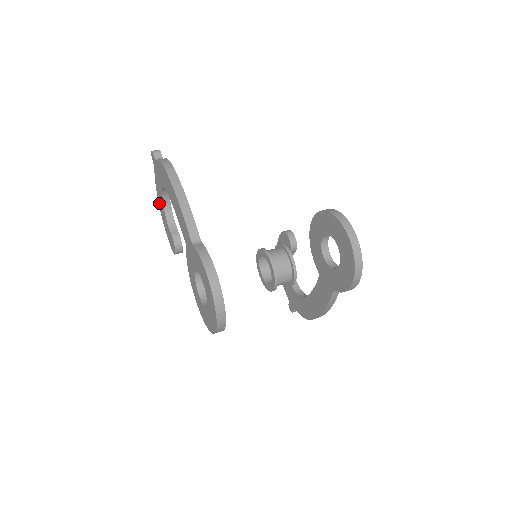
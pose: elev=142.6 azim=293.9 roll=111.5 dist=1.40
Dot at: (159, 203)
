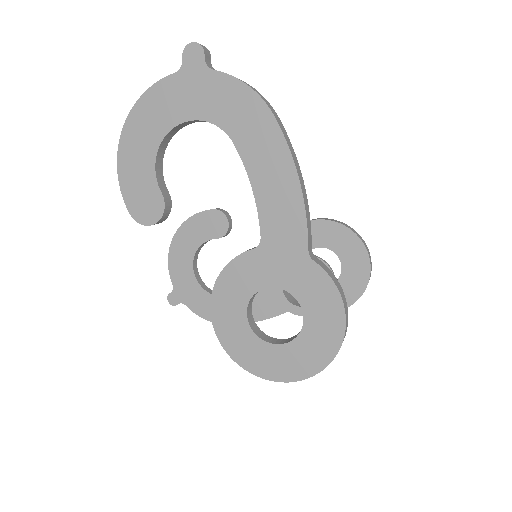
Dot at: (132, 124)
